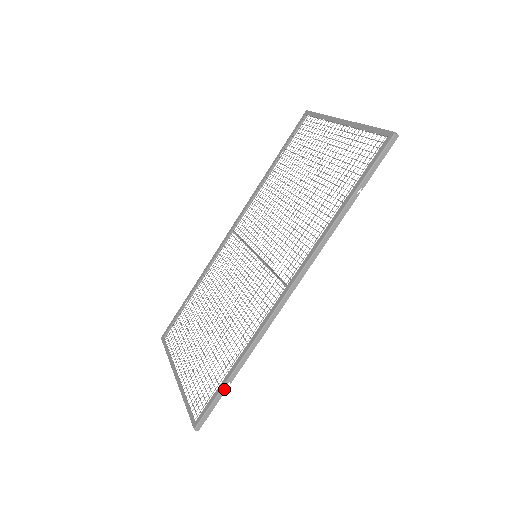
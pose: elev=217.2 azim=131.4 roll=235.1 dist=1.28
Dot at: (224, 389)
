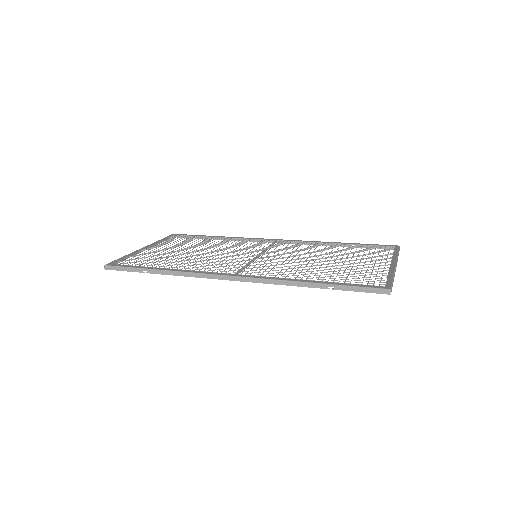
Dot at: (141, 270)
